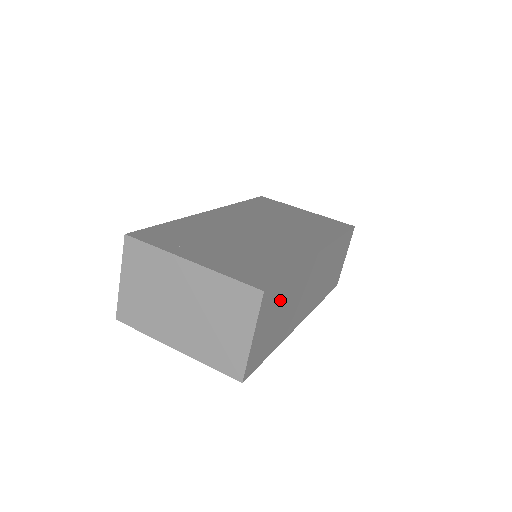
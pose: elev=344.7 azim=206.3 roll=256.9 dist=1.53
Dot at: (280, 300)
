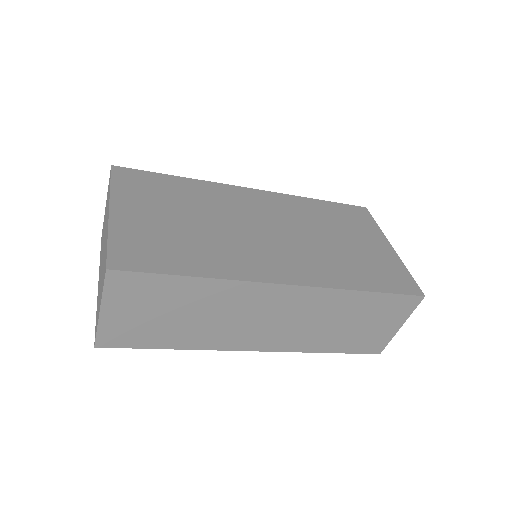
Dot at: (166, 298)
